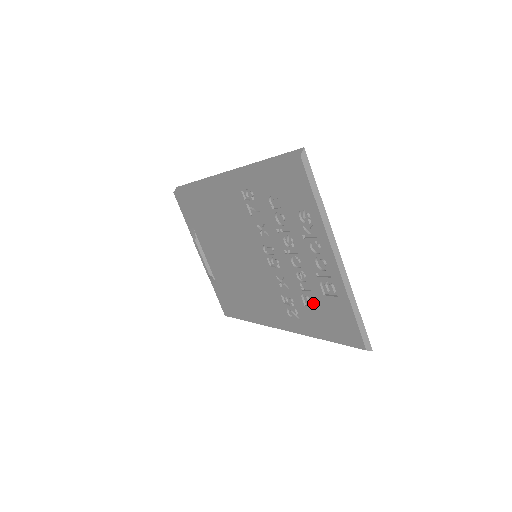
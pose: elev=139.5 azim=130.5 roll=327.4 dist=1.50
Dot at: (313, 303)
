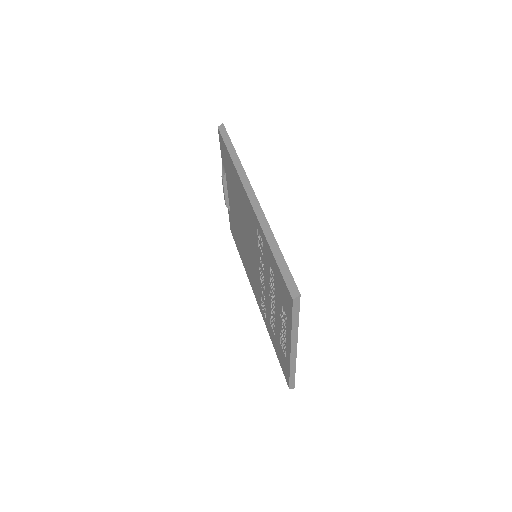
Dot at: (274, 332)
